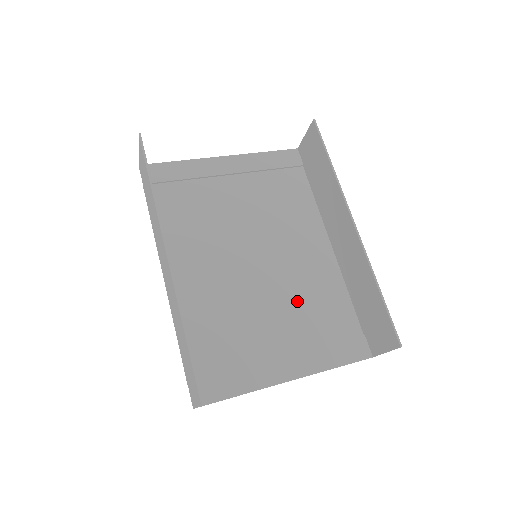
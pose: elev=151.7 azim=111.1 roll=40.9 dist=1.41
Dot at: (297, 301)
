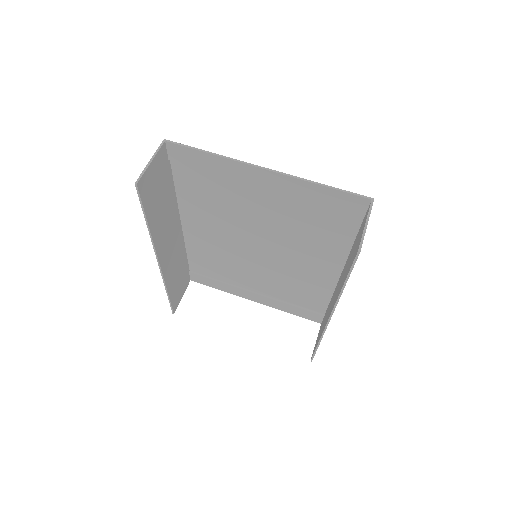
Dot at: (283, 281)
